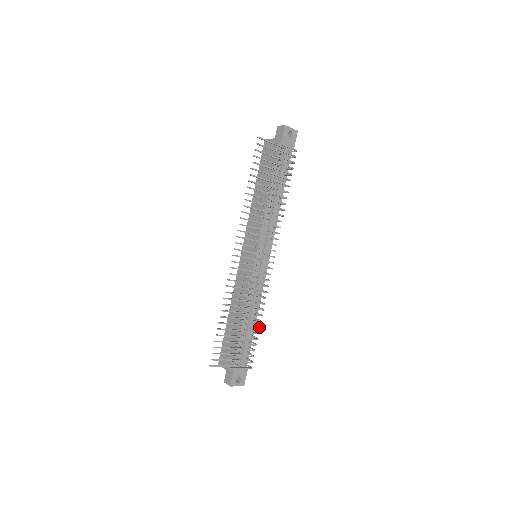
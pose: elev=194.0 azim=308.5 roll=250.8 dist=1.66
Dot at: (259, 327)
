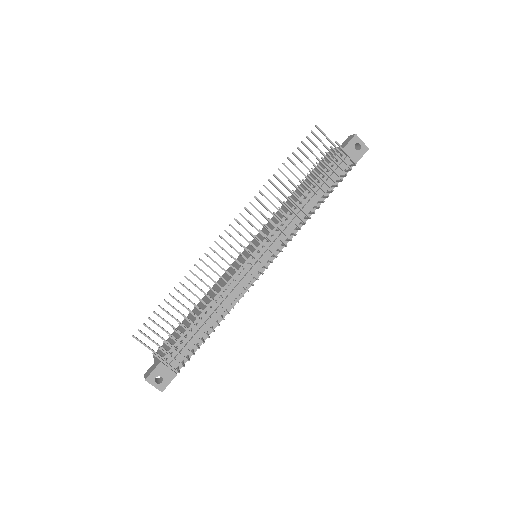
Dot at: (213, 330)
